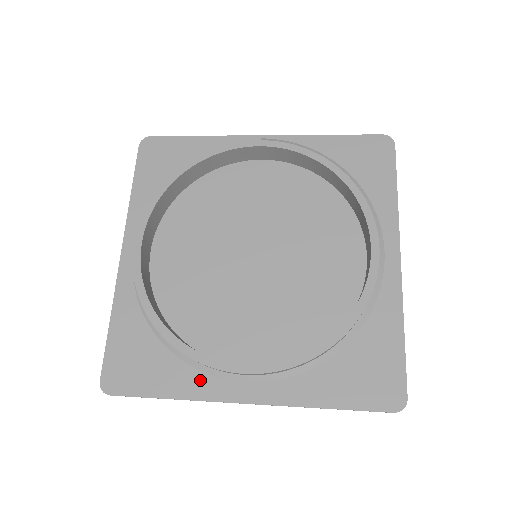
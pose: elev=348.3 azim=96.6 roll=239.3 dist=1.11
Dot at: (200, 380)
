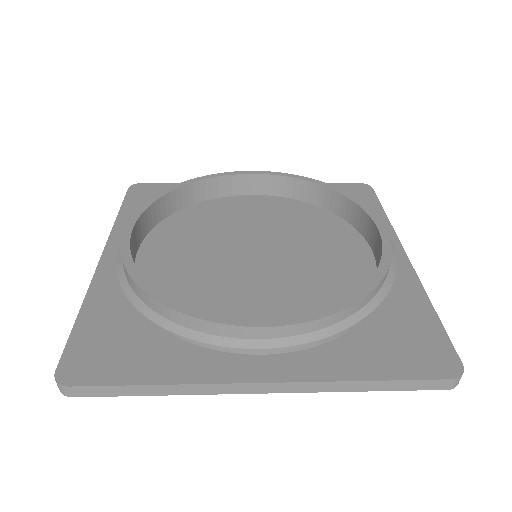
Dot at: (198, 362)
